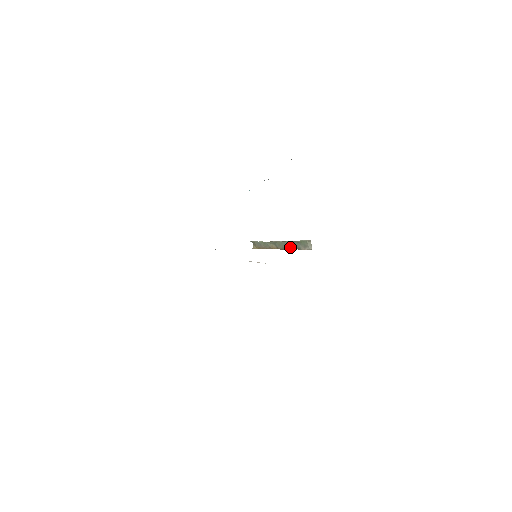
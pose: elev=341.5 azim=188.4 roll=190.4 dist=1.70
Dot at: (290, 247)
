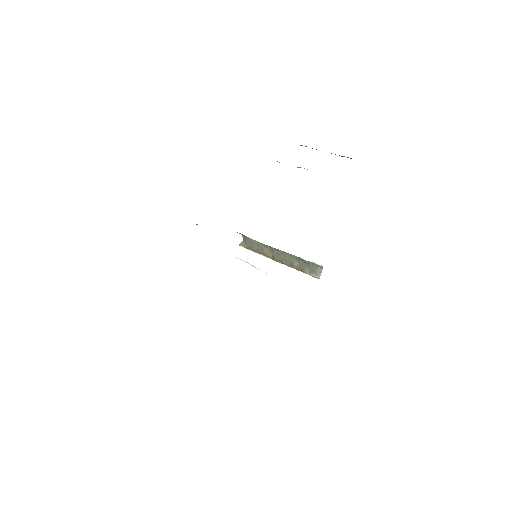
Dot at: (291, 264)
